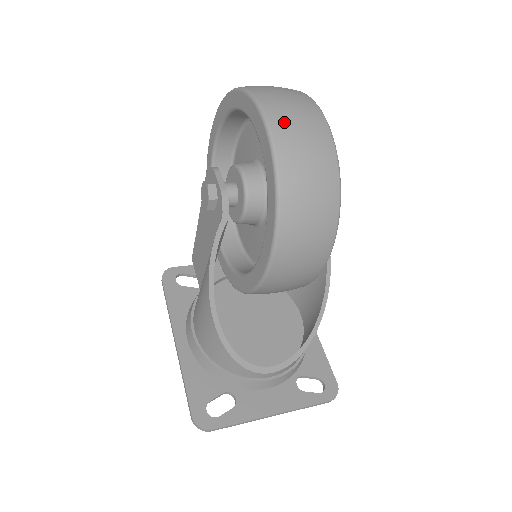
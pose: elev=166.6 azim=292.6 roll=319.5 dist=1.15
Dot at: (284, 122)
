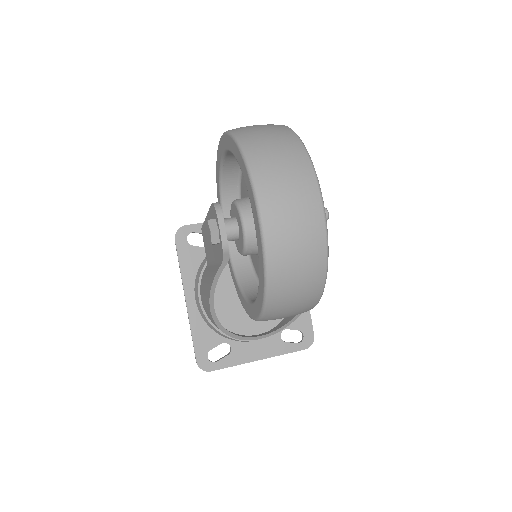
Dot at: (280, 233)
